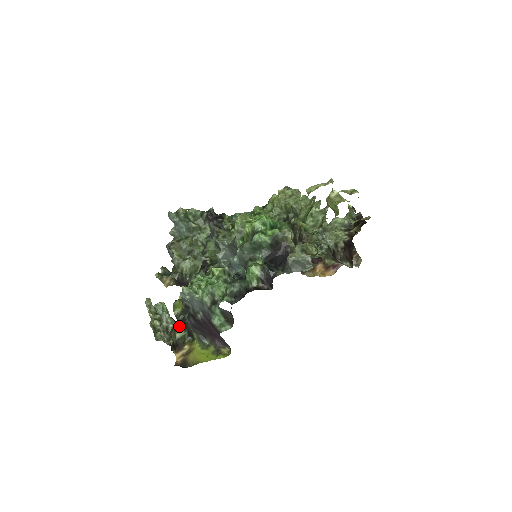
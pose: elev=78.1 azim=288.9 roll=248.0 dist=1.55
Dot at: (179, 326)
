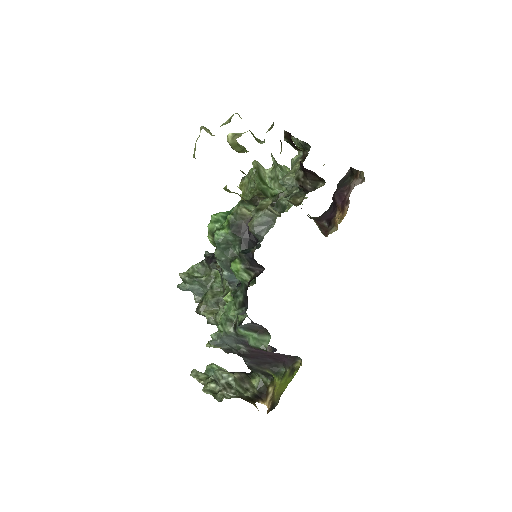
Dot at: (252, 375)
